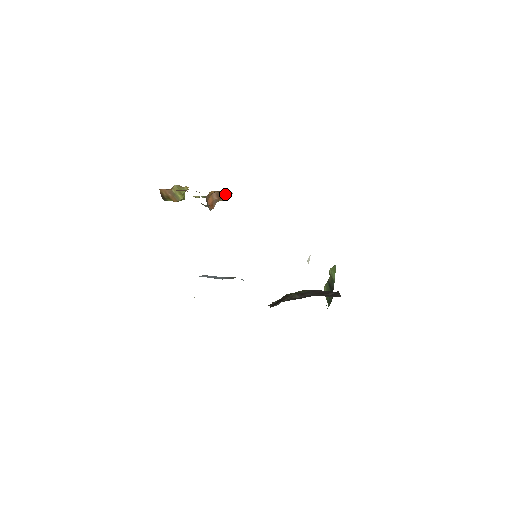
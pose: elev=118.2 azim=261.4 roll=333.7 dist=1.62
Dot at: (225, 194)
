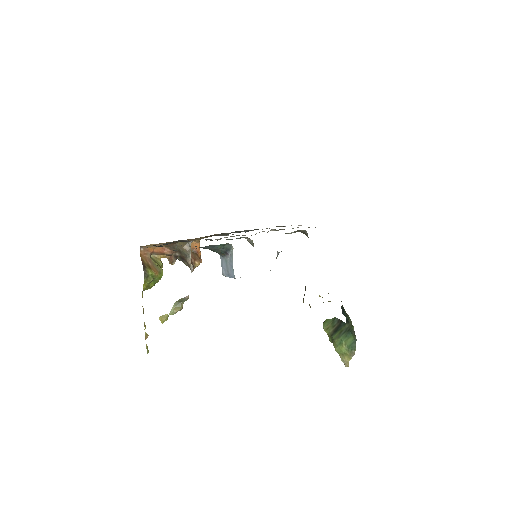
Dot at: (198, 254)
